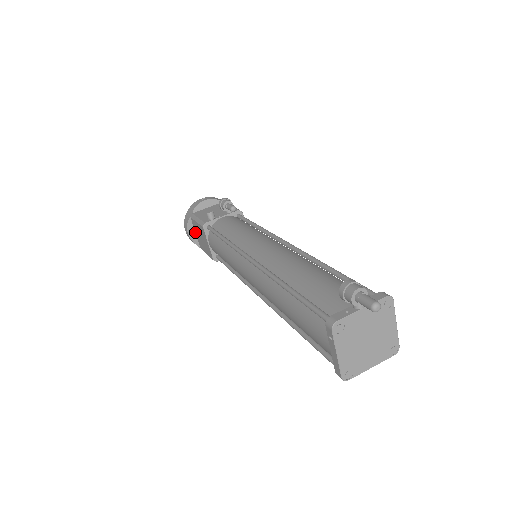
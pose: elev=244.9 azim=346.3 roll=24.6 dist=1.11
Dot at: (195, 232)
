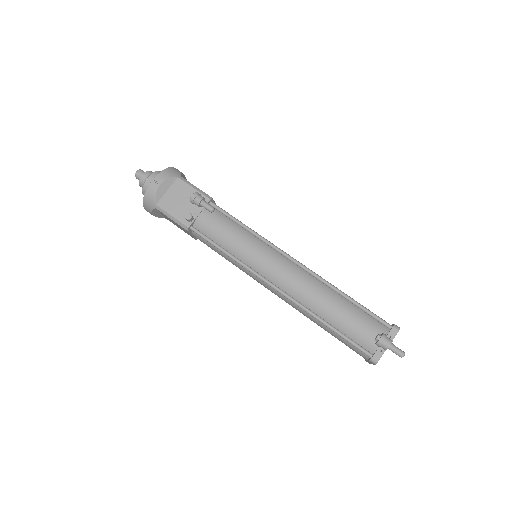
Dot at: (160, 213)
